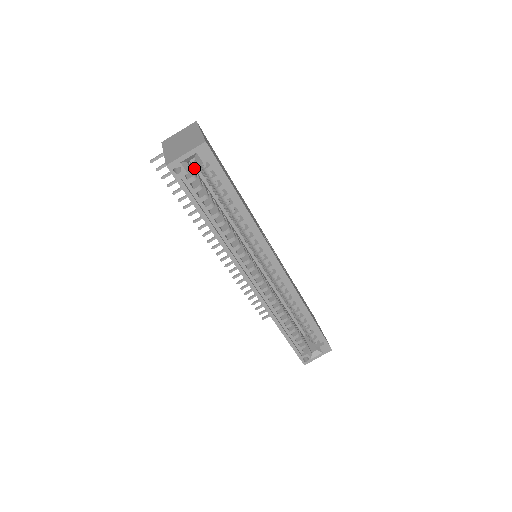
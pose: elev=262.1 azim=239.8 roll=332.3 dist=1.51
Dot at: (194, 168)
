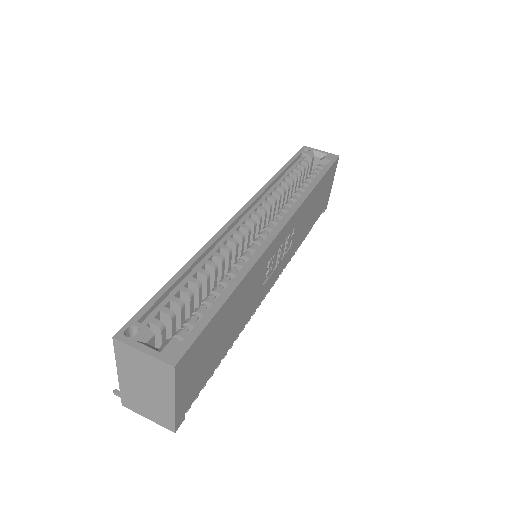
Dot at: occluded
